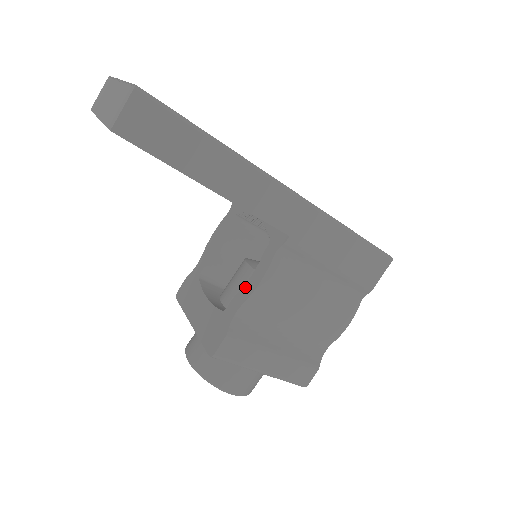
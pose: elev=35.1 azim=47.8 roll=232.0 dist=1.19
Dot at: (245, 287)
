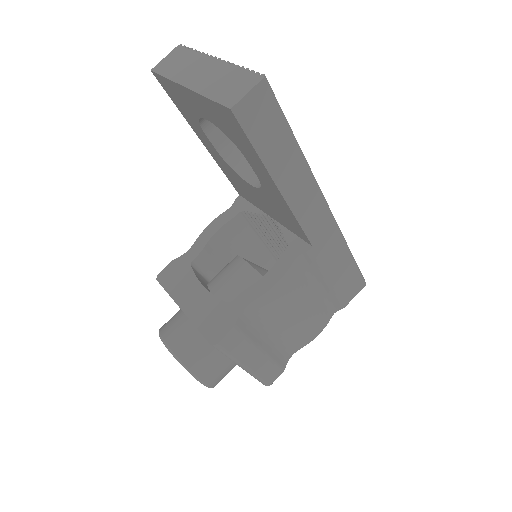
Dot at: (258, 284)
